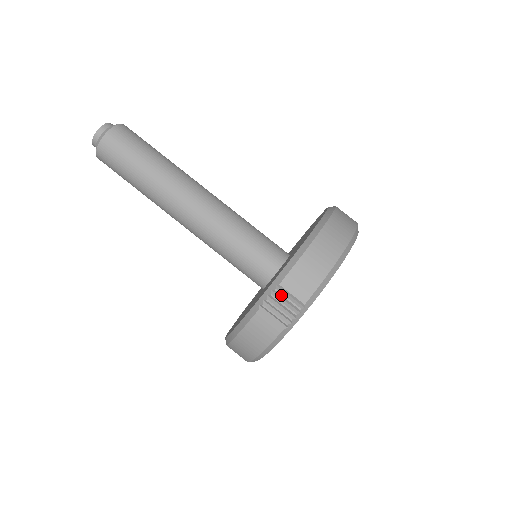
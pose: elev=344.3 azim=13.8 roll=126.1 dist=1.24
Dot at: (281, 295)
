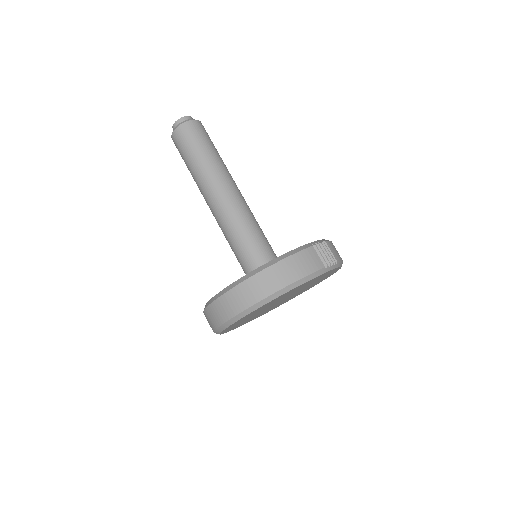
Dot at: (326, 247)
